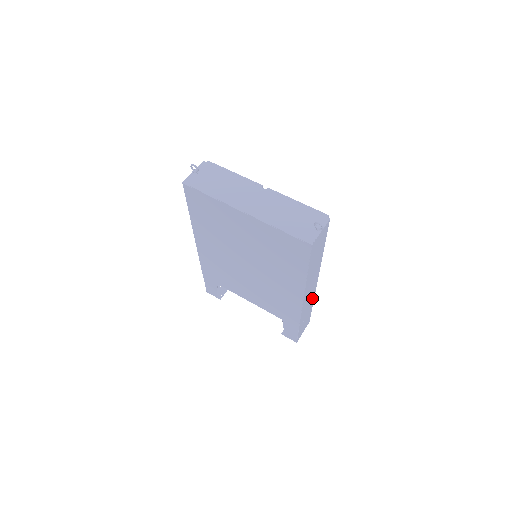
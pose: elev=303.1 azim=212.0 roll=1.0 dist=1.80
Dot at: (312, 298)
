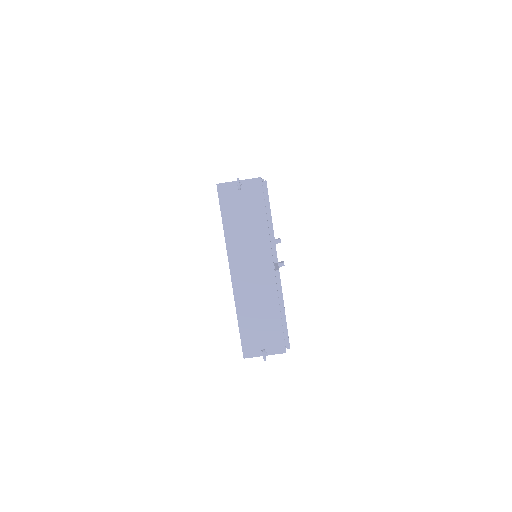
Dot at: occluded
